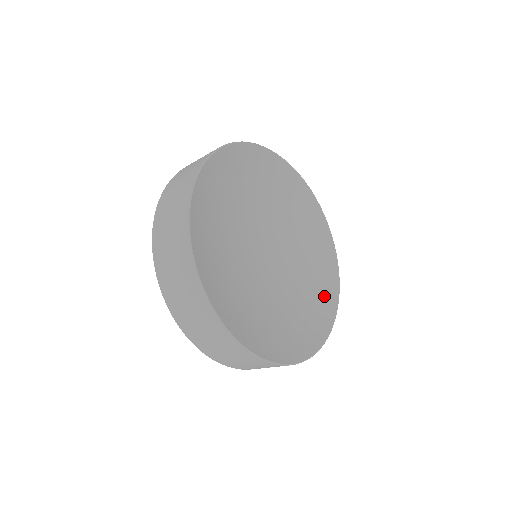
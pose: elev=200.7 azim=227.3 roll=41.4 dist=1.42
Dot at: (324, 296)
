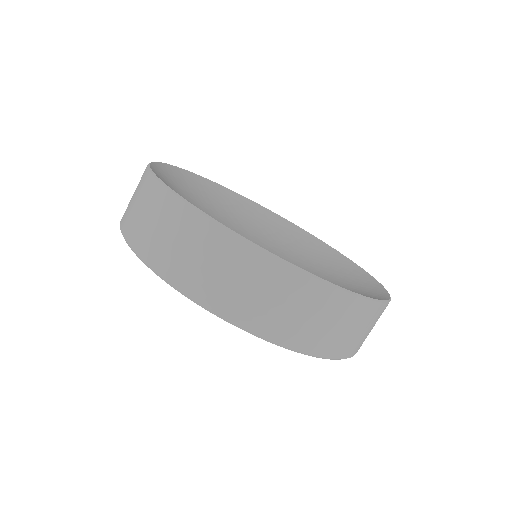
Dot at: (362, 285)
